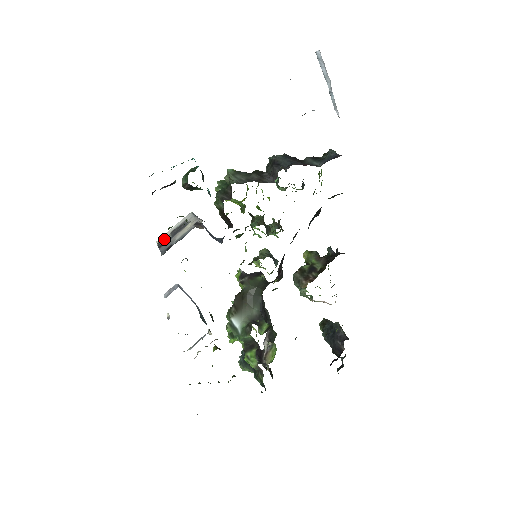
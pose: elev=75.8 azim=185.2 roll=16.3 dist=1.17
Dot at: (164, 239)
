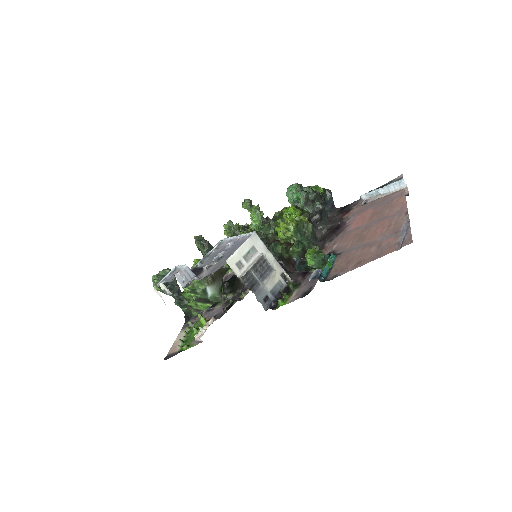
Dot at: (248, 274)
